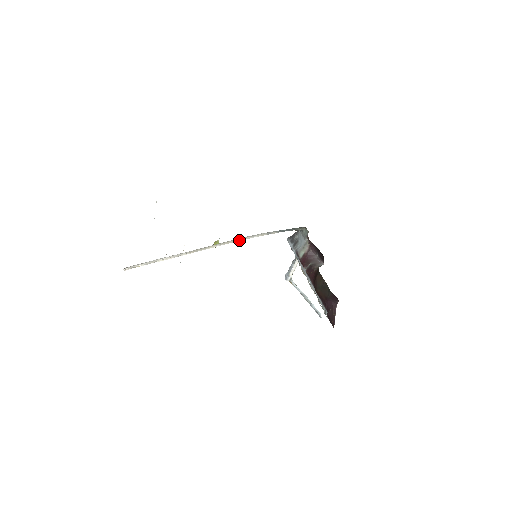
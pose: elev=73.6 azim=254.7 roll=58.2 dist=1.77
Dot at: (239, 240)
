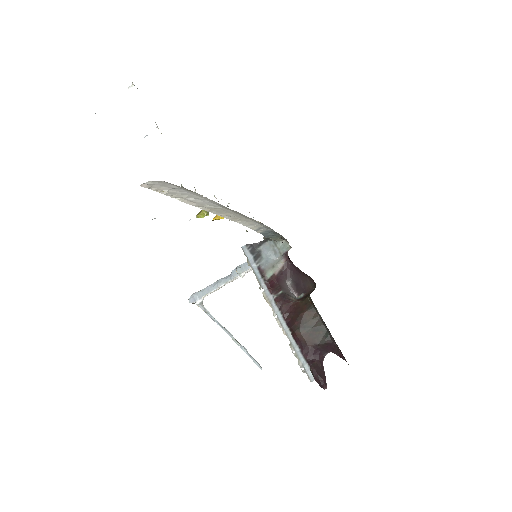
Dot at: (239, 222)
